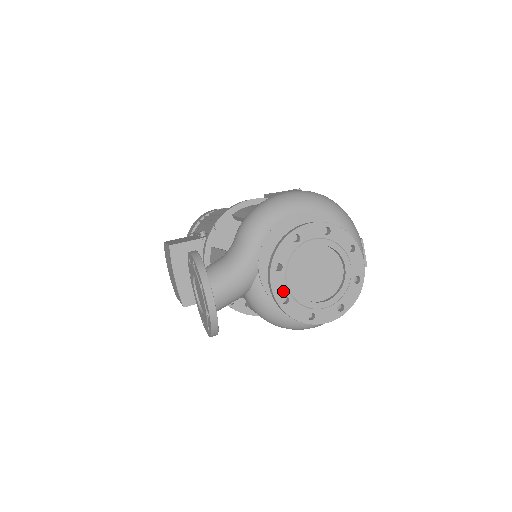
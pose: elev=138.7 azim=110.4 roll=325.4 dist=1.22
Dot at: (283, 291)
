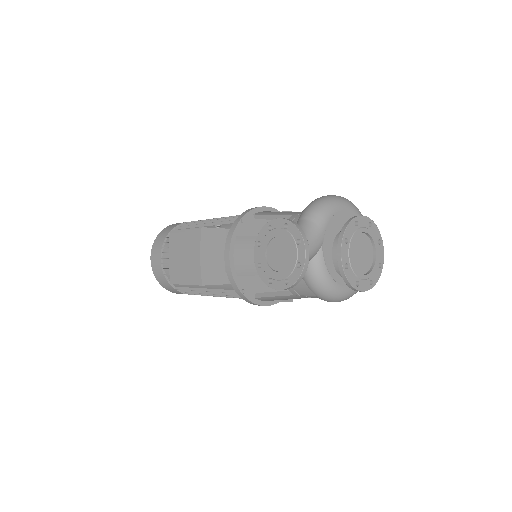
Dot at: (346, 259)
